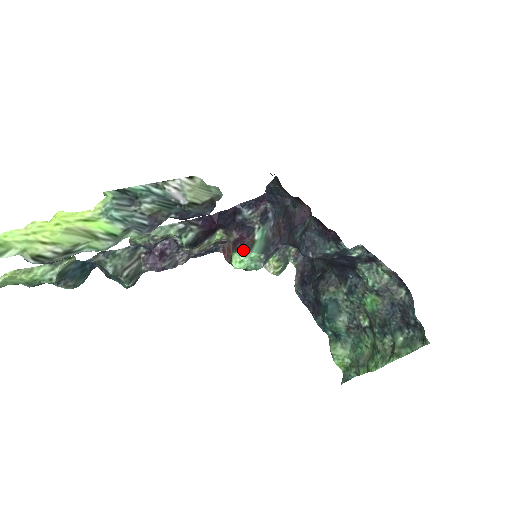
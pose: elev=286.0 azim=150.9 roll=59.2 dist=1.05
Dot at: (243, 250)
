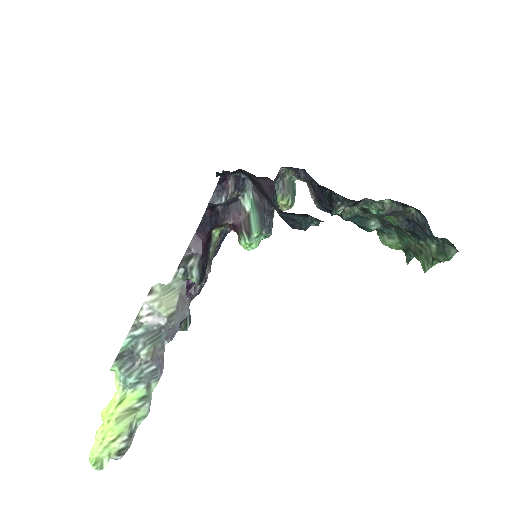
Dot at: (245, 234)
